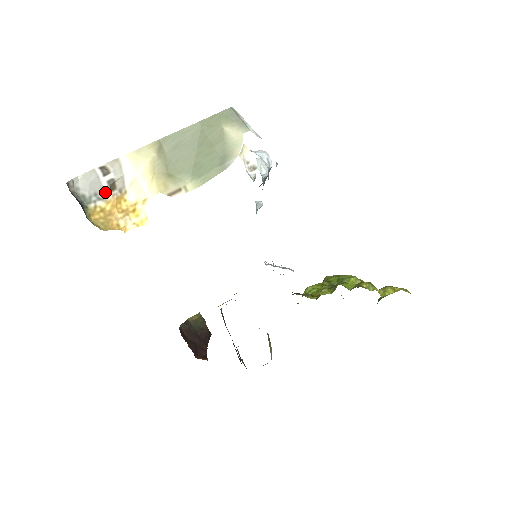
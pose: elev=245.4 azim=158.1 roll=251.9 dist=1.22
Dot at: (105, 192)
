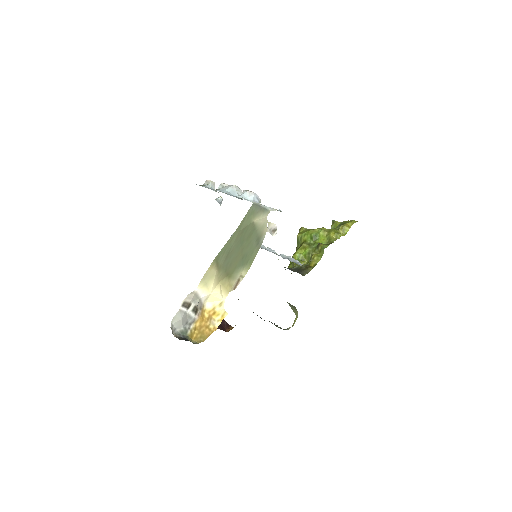
Dot at: (192, 317)
